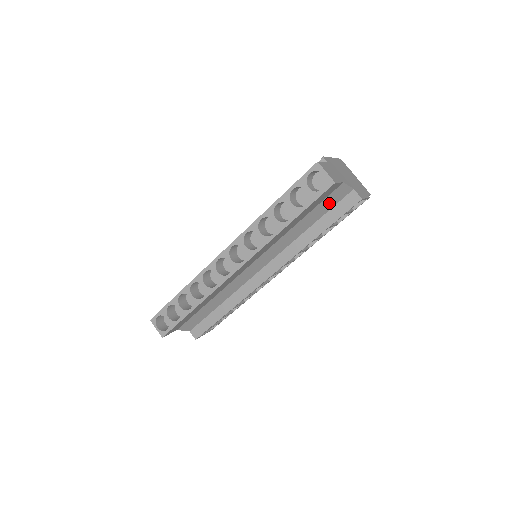
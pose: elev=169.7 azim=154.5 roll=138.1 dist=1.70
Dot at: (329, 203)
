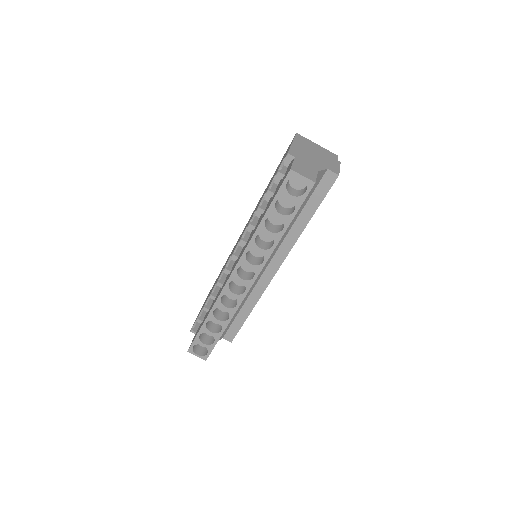
Dot at: (310, 191)
